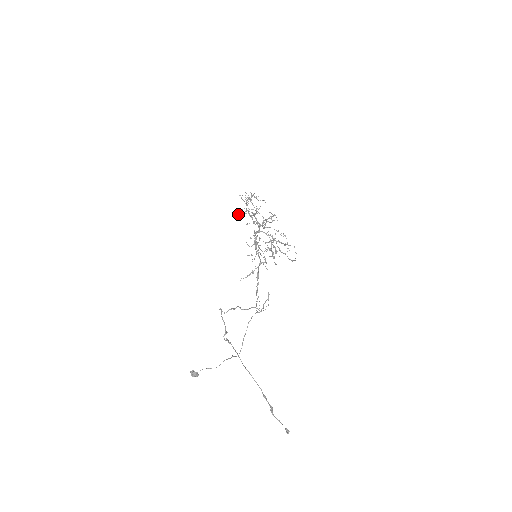
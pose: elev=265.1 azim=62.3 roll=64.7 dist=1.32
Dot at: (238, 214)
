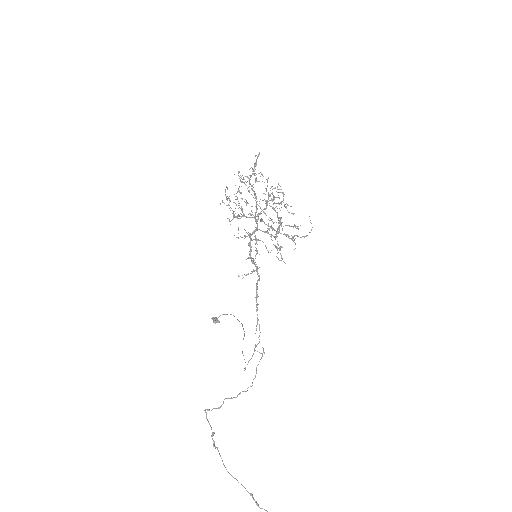
Dot at: occluded
